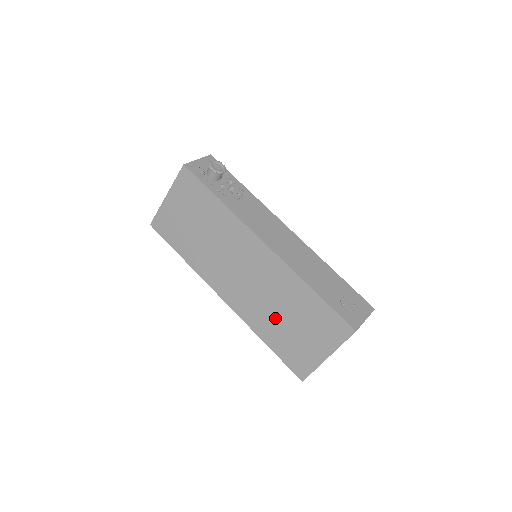
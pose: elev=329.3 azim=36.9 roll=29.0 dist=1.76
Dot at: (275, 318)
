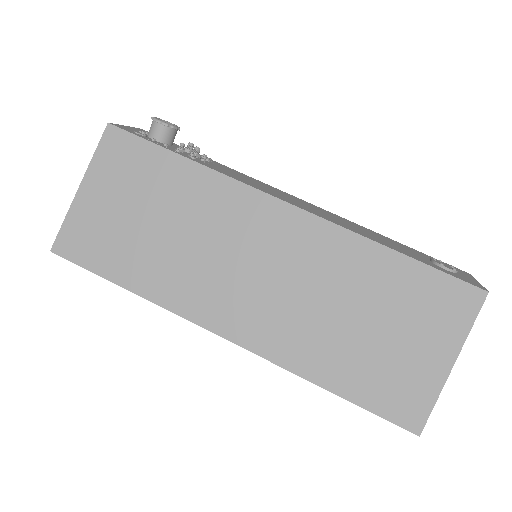
Dot at: (336, 331)
